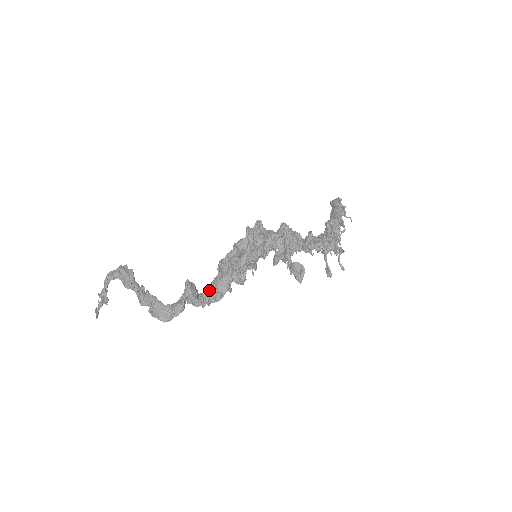
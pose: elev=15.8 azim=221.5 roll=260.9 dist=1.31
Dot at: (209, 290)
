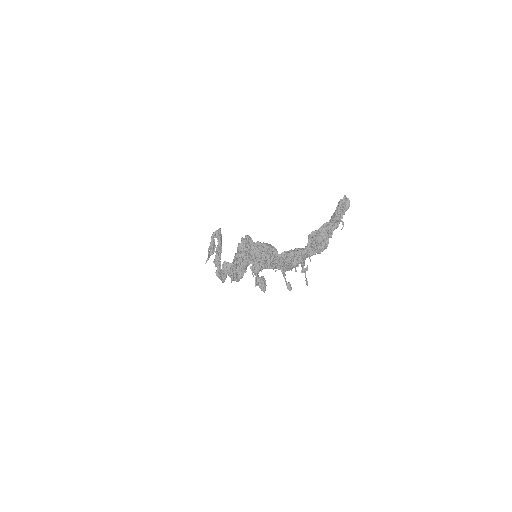
Dot at: occluded
